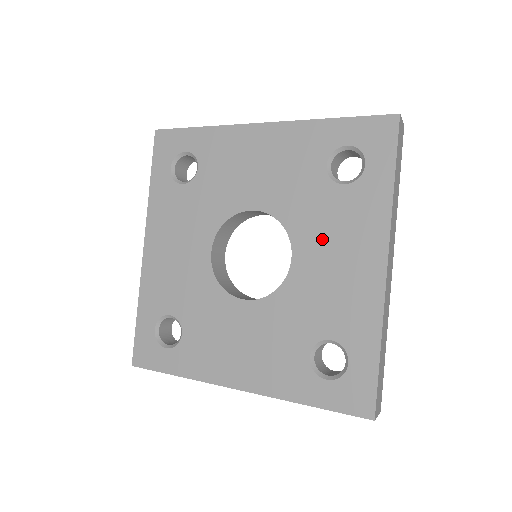
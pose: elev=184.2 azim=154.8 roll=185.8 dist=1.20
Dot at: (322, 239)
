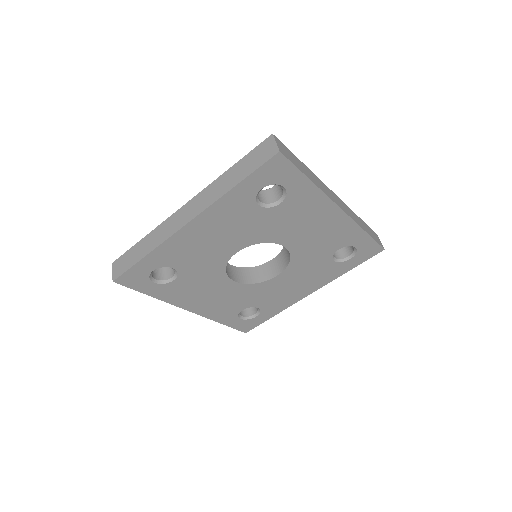
Dot at: (294, 229)
